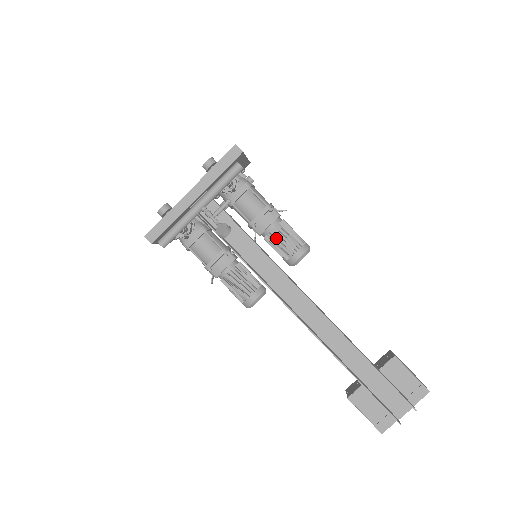
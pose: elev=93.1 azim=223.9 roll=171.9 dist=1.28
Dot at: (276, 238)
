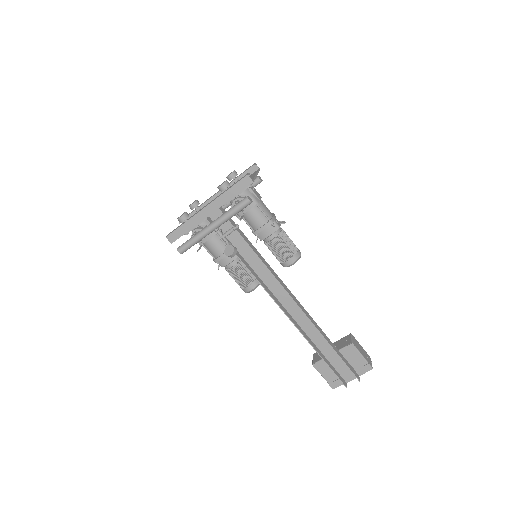
Dot at: (274, 246)
